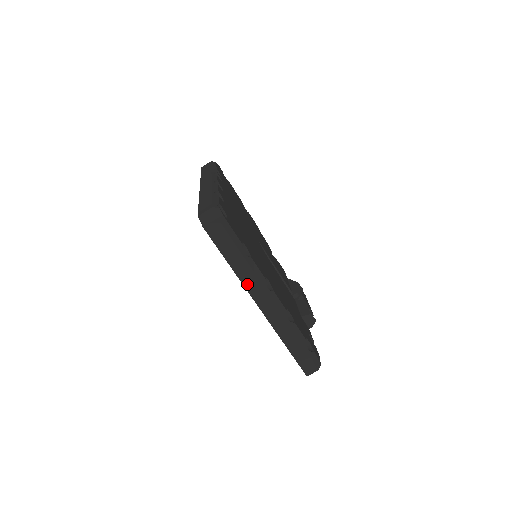
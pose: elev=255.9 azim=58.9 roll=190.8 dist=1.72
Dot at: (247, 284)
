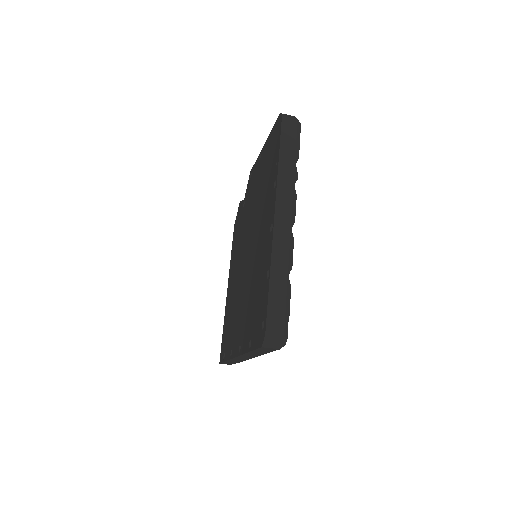
Dot at: (246, 355)
